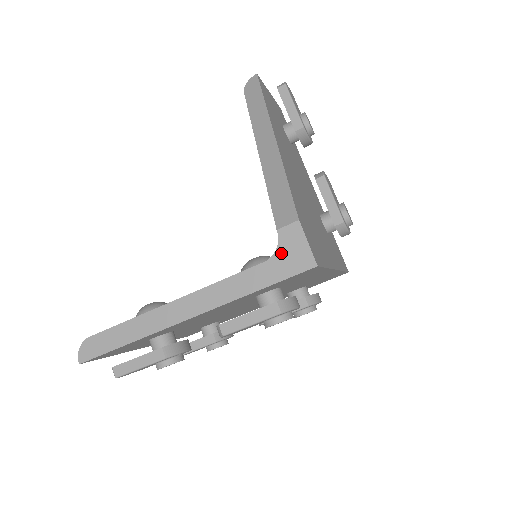
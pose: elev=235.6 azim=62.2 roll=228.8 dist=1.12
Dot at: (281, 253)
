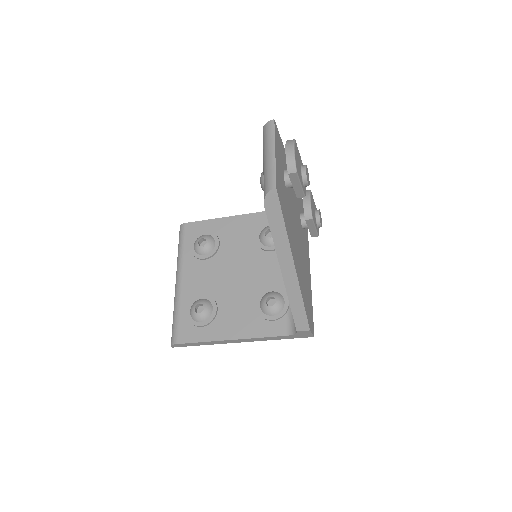
Dot at: (297, 335)
